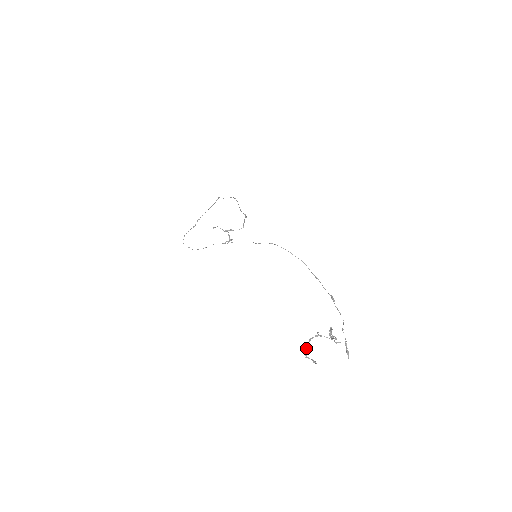
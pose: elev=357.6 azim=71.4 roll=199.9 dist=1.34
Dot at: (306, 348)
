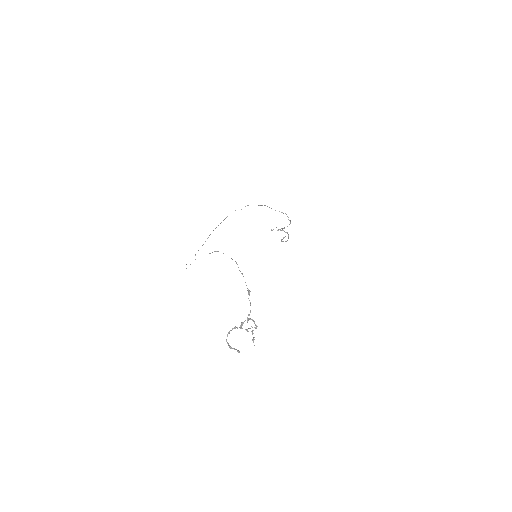
Dot at: (226, 341)
